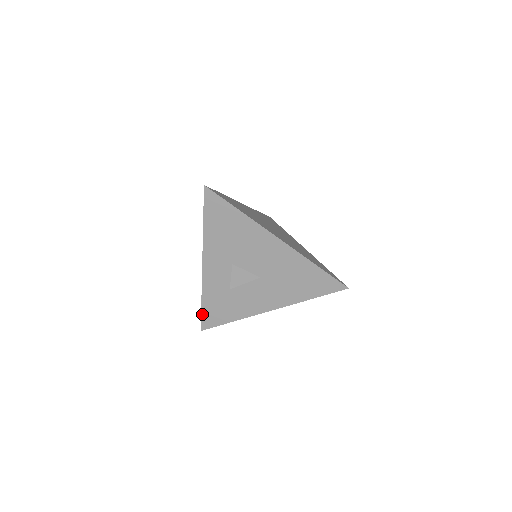
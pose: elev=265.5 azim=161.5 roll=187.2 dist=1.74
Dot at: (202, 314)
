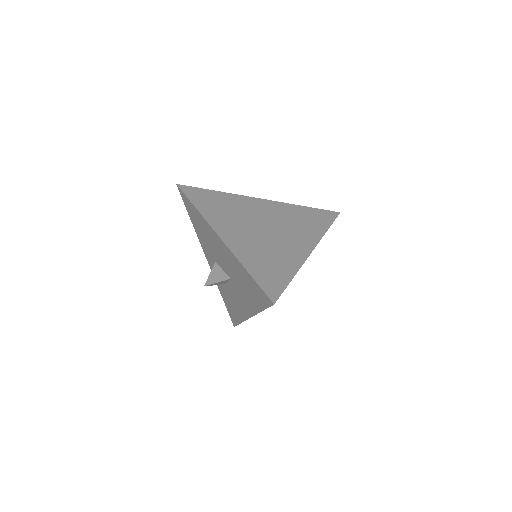
Dot at: (227, 310)
